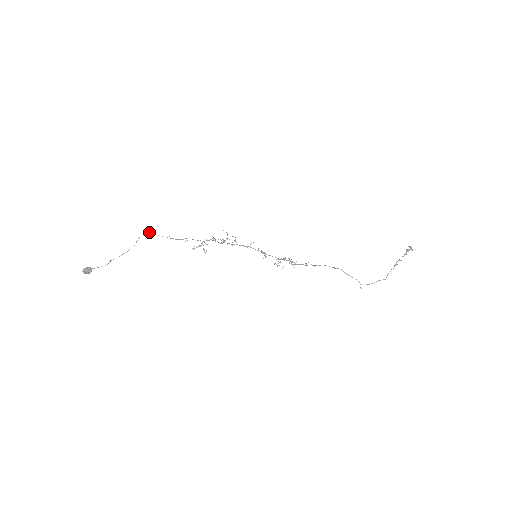
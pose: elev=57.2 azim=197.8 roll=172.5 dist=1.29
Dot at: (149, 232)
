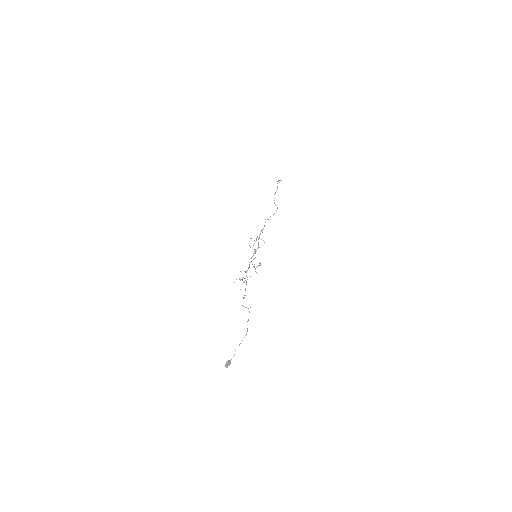
Dot at: occluded
